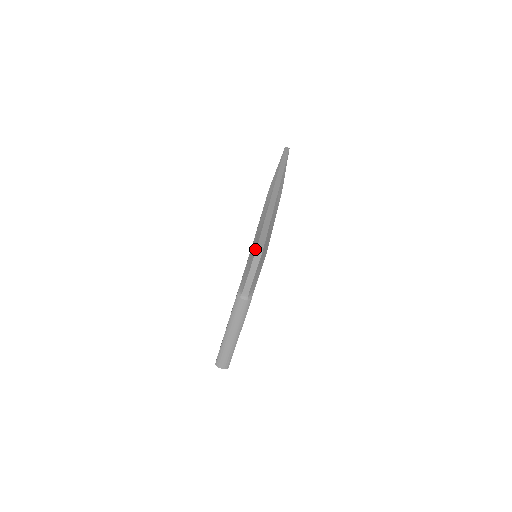
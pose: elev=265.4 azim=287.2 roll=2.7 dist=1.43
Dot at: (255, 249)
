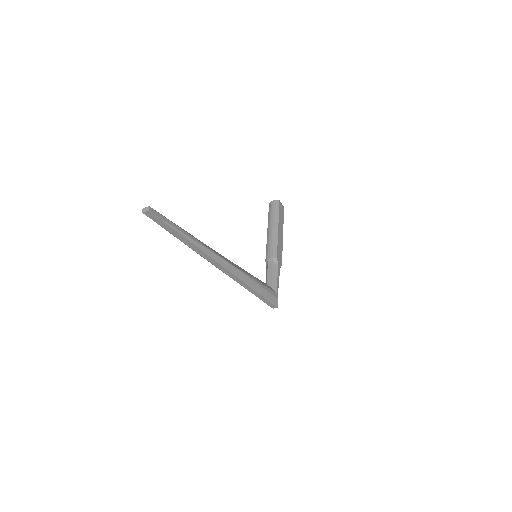
Dot at: (271, 307)
